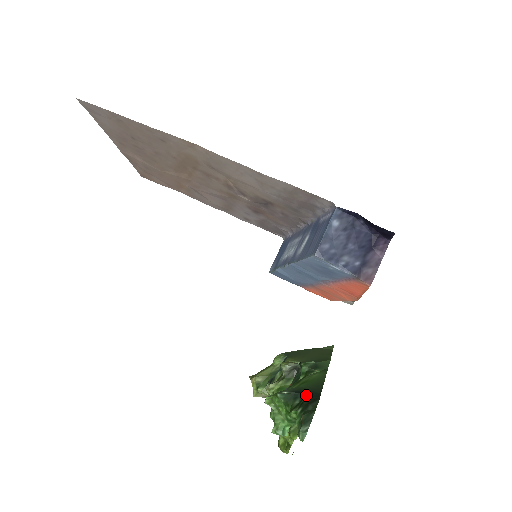
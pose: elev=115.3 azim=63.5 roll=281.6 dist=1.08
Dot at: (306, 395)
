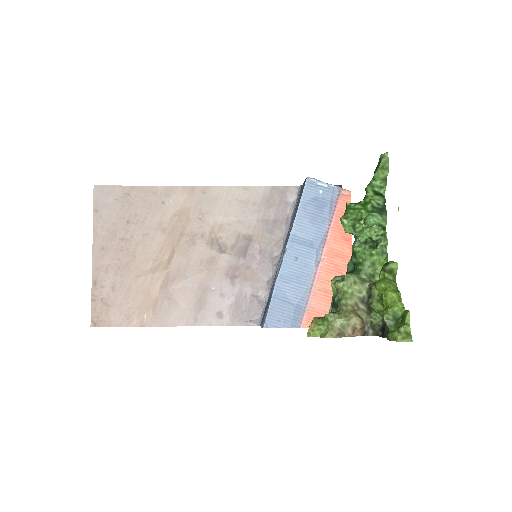
Dot at: occluded
